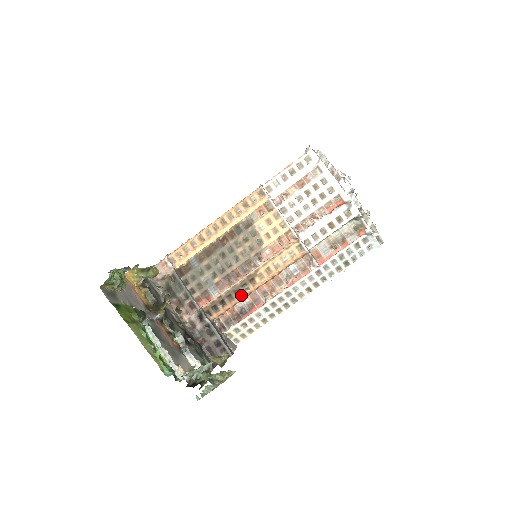
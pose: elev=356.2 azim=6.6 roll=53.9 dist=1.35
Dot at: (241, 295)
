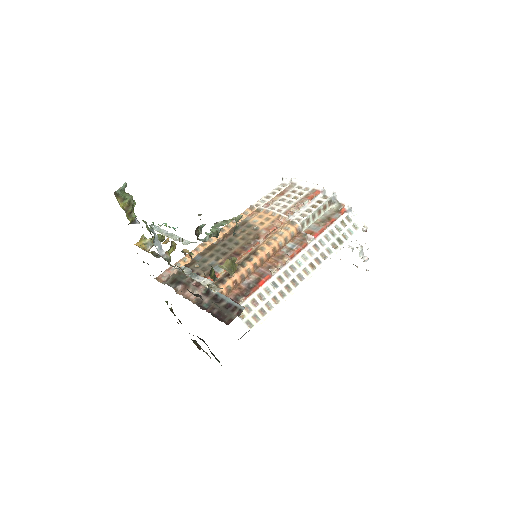
Dot at: (246, 265)
